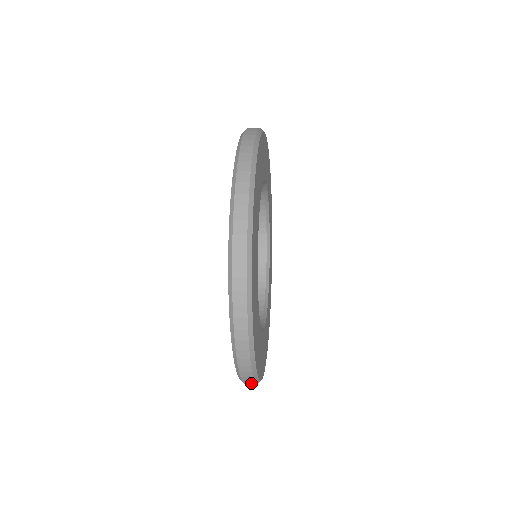
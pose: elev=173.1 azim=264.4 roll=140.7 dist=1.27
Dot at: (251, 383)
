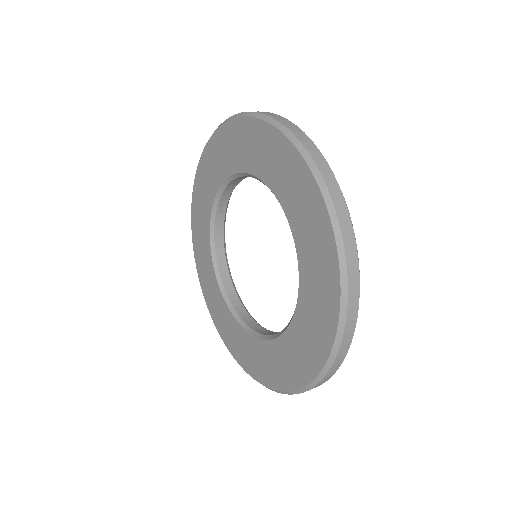
Dot at: occluded
